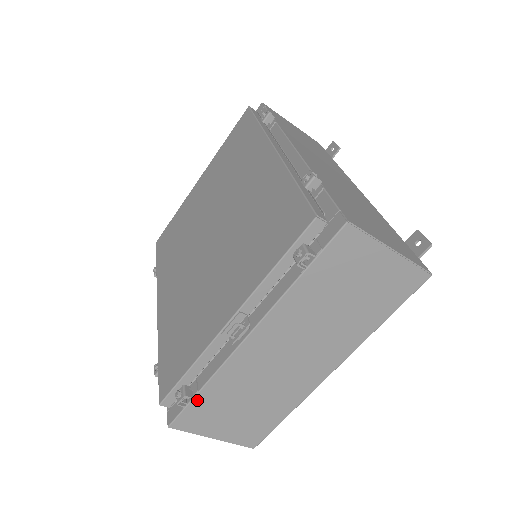
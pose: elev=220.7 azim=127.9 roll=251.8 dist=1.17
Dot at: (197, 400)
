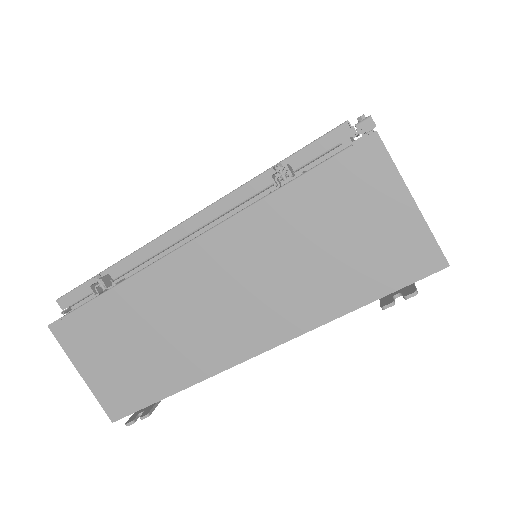
Dot at: occluded
